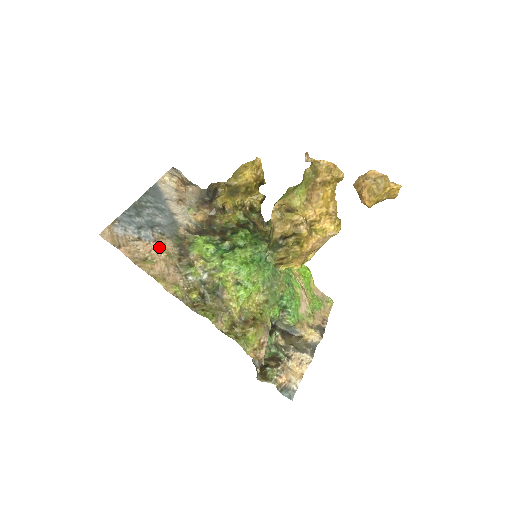
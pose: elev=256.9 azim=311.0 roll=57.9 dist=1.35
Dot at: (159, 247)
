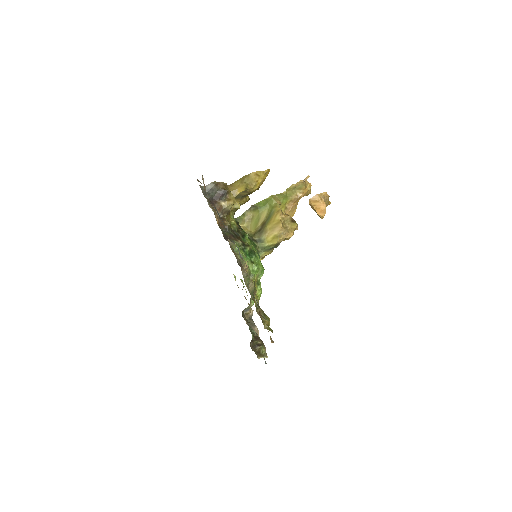
Dot at: occluded
